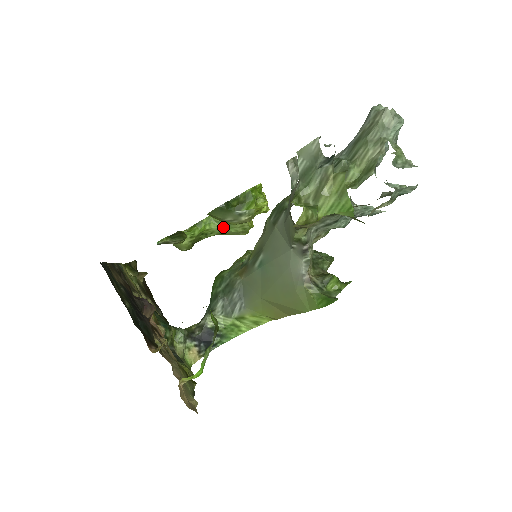
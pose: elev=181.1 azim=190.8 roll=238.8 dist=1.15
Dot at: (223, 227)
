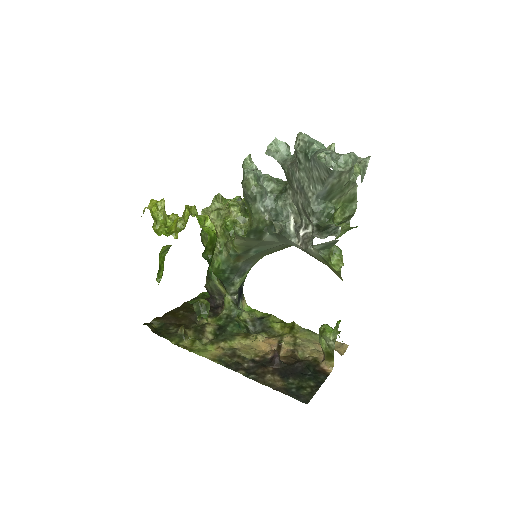
Dot at: (170, 246)
